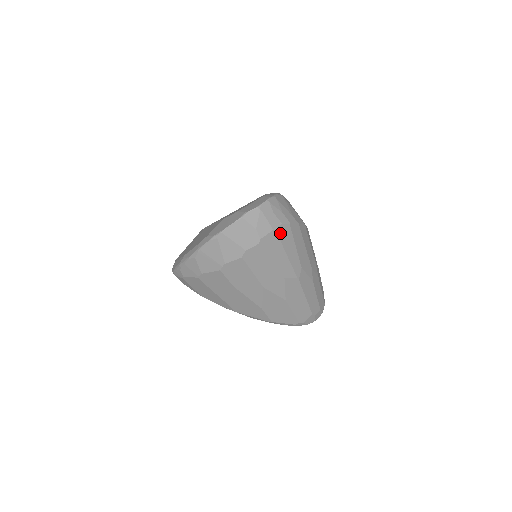
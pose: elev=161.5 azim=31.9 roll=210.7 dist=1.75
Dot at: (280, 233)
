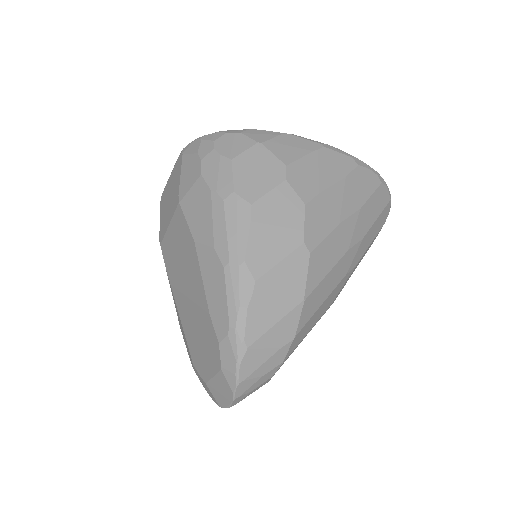
Dot at: occluded
